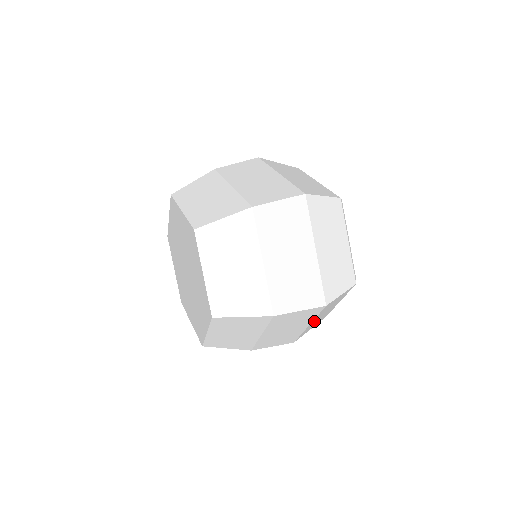
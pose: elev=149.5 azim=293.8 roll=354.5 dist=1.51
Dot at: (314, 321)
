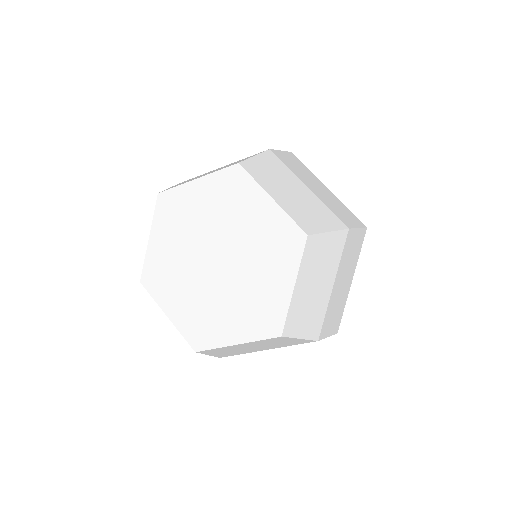
Dot at: occluded
